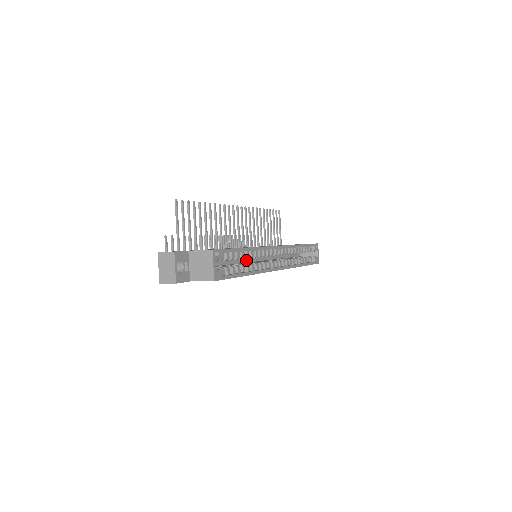
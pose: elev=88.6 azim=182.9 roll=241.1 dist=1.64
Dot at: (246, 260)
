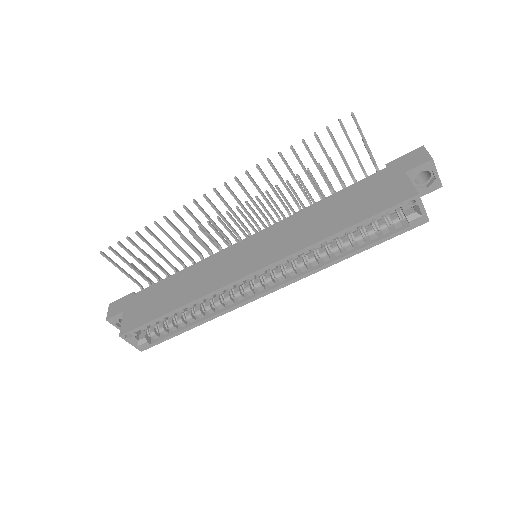
Dot at: occluded
